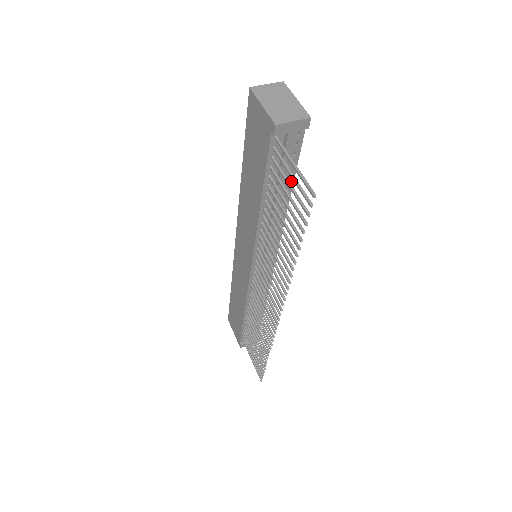
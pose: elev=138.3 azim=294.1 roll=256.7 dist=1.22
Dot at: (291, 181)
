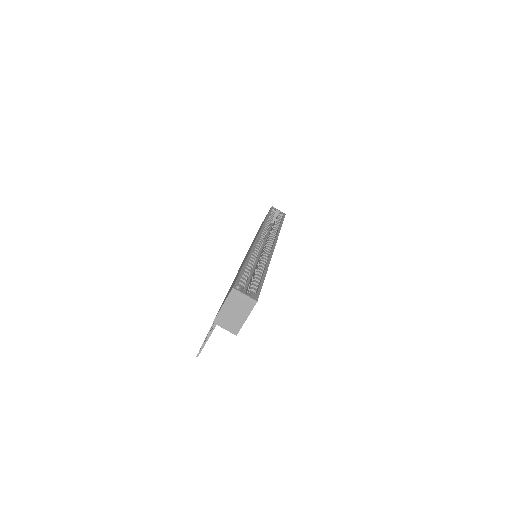
Dot at: occluded
